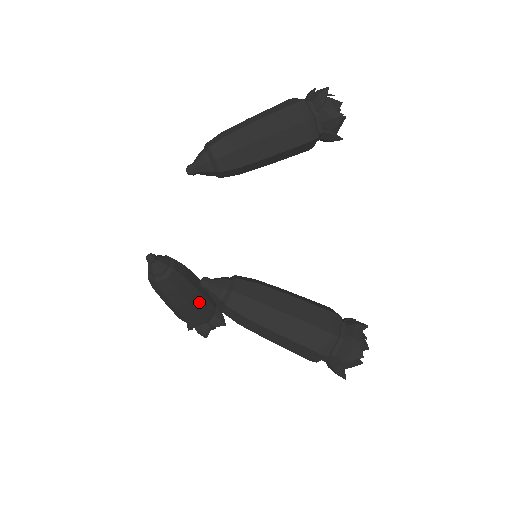
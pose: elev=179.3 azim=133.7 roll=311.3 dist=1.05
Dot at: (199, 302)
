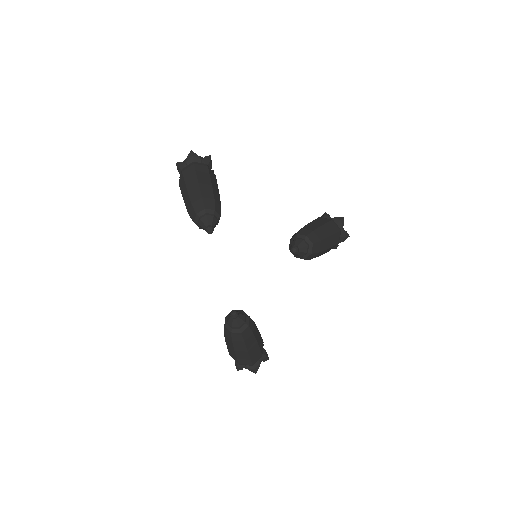
Dot at: occluded
